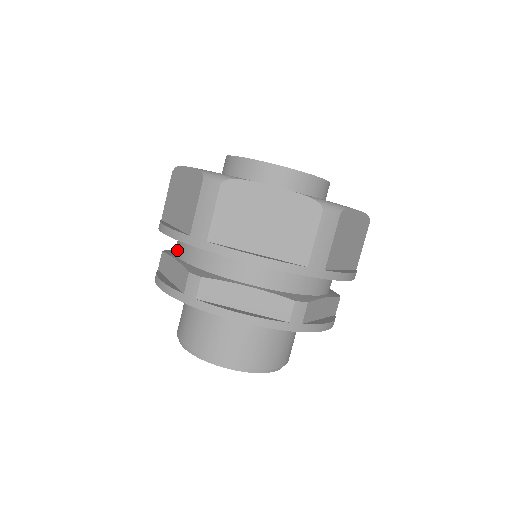
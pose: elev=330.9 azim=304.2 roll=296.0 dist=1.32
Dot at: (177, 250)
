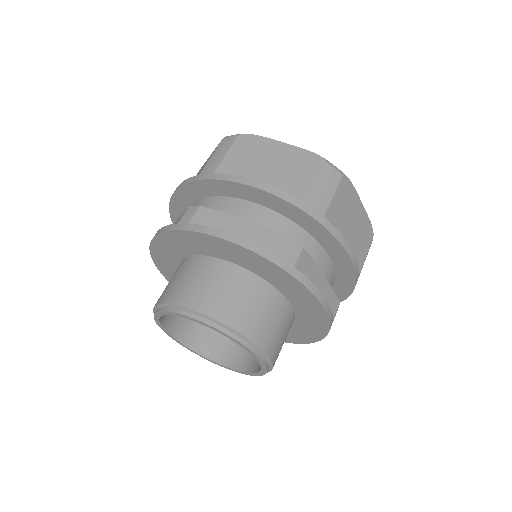
Dot at: occluded
